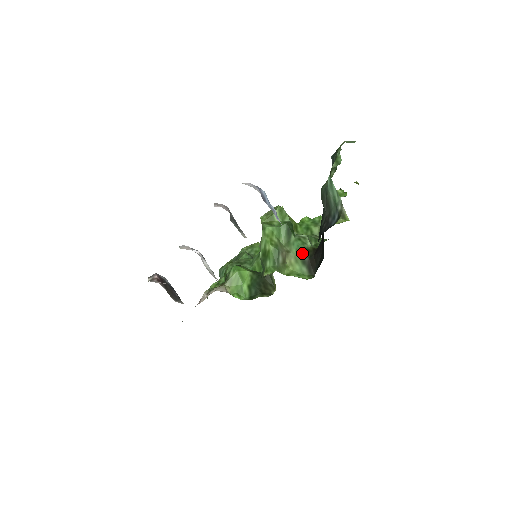
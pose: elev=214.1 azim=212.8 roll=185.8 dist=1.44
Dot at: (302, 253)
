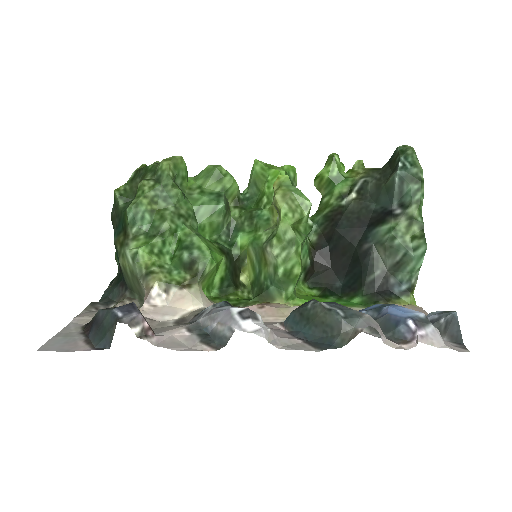
Dot at: (307, 260)
